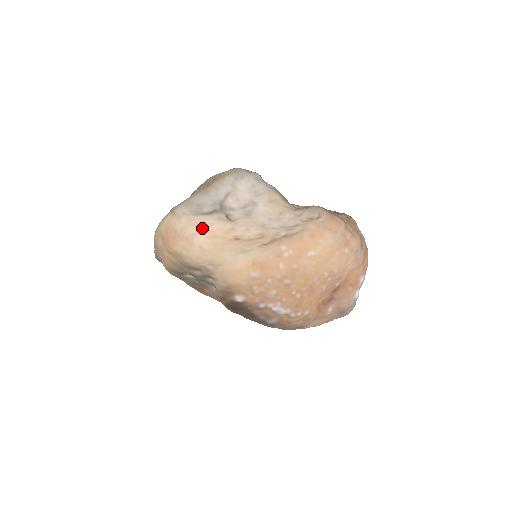
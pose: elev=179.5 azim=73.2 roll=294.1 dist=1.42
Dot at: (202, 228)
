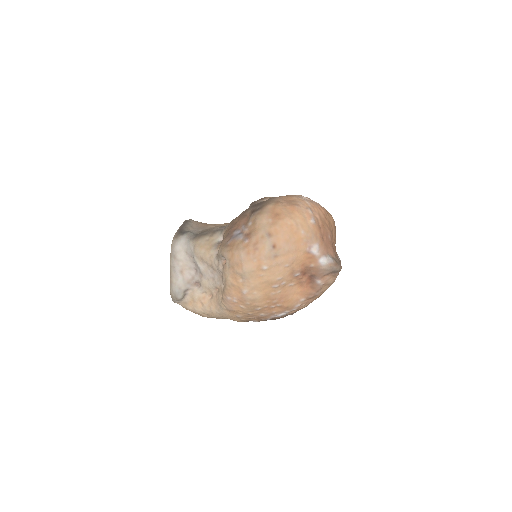
Dot at: (192, 304)
